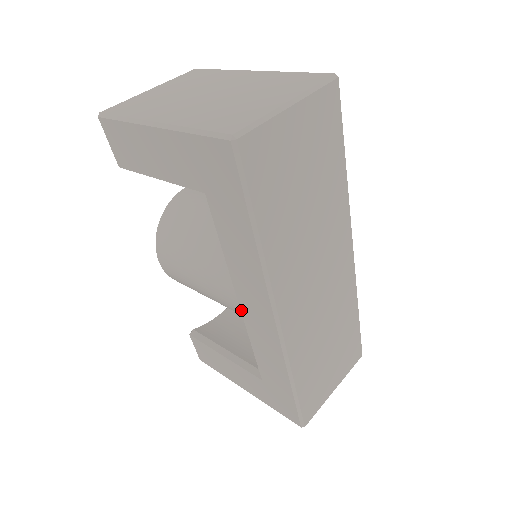
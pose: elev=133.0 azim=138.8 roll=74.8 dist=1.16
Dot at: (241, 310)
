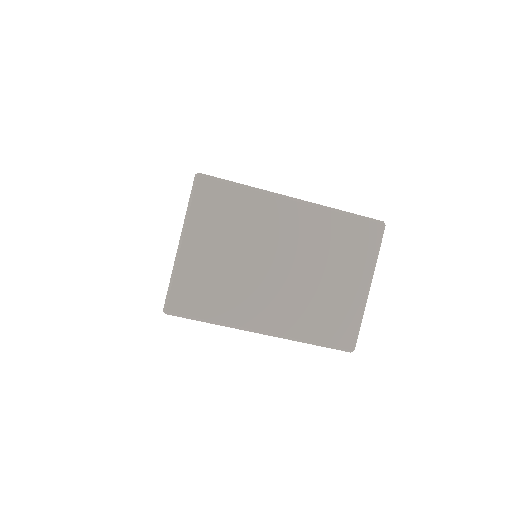
Dot at: occluded
